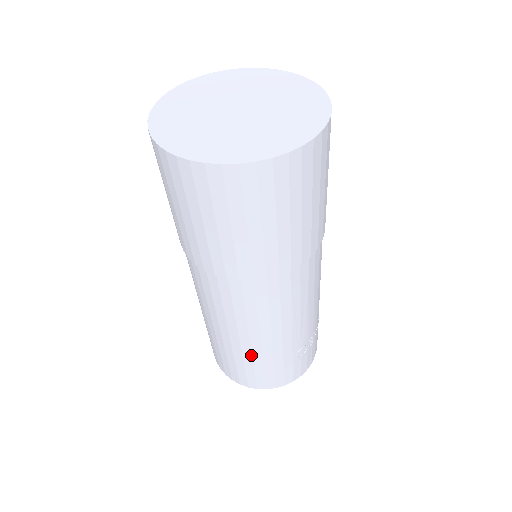
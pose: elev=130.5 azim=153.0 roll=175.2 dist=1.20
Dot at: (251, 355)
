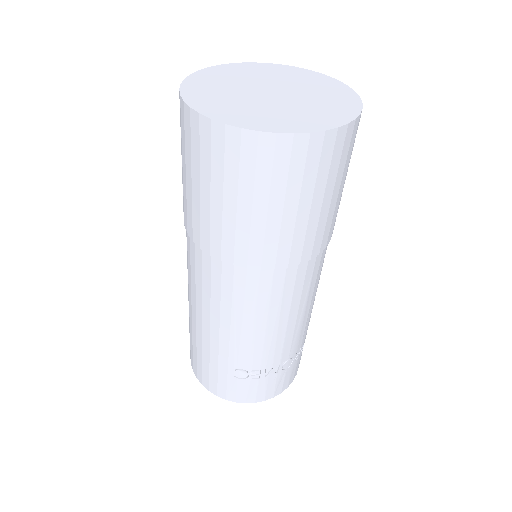
Dot at: (196, 334)
